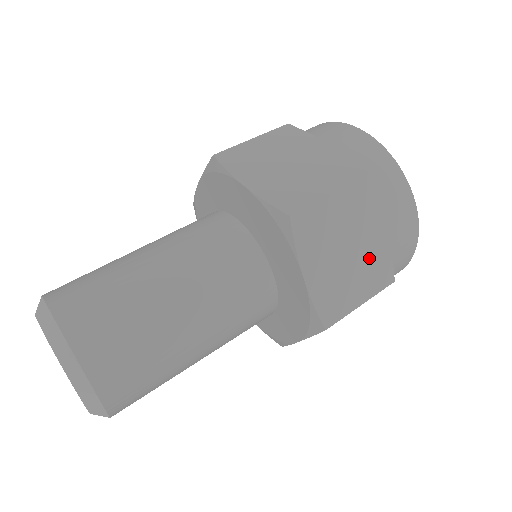
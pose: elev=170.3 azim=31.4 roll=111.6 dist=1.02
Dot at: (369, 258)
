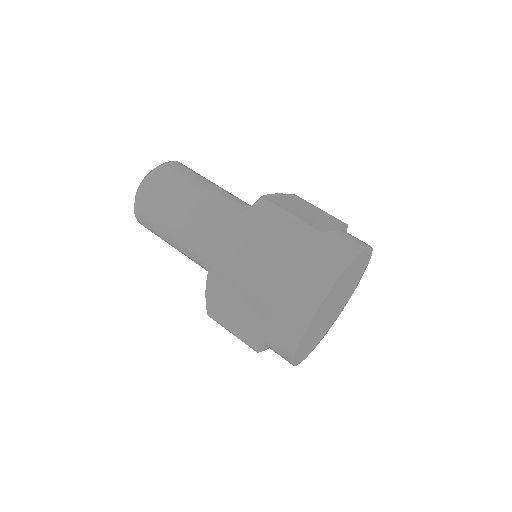
Dot at: (271, 270)
